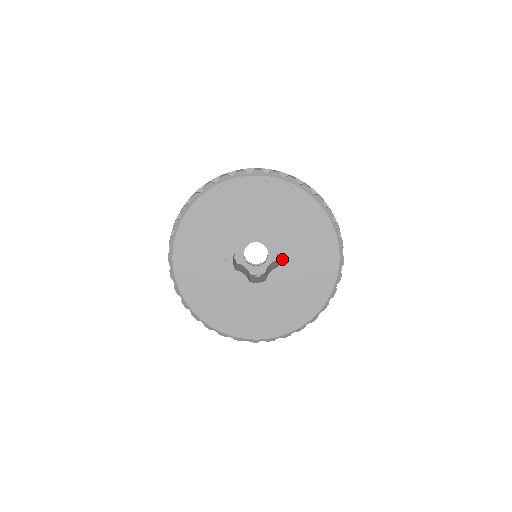
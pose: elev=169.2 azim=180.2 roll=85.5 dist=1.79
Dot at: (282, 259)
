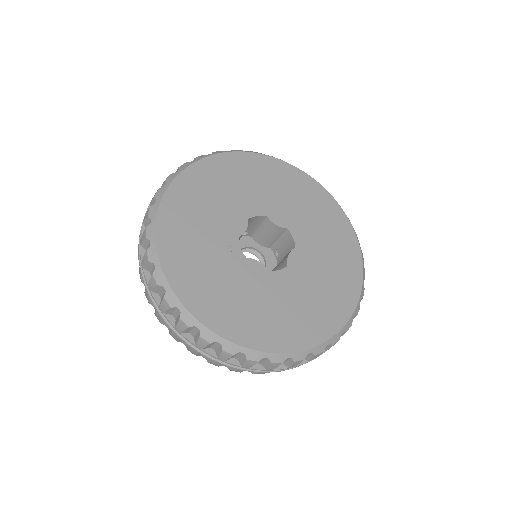
Dot at: (296, 238)
